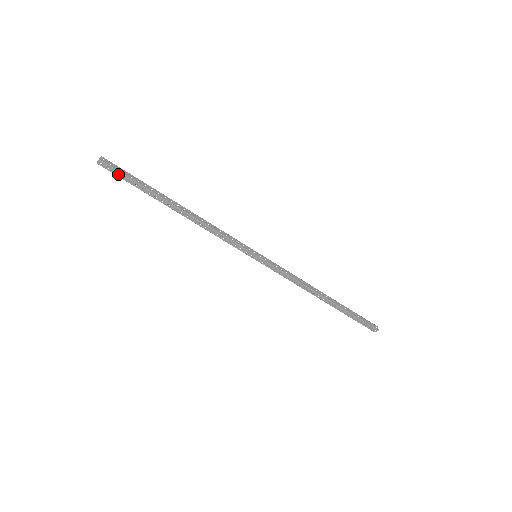
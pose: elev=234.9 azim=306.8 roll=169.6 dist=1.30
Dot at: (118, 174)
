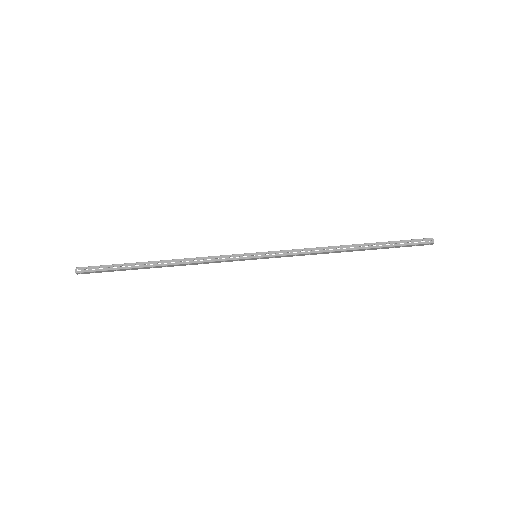
Dot at: (96, 269)
